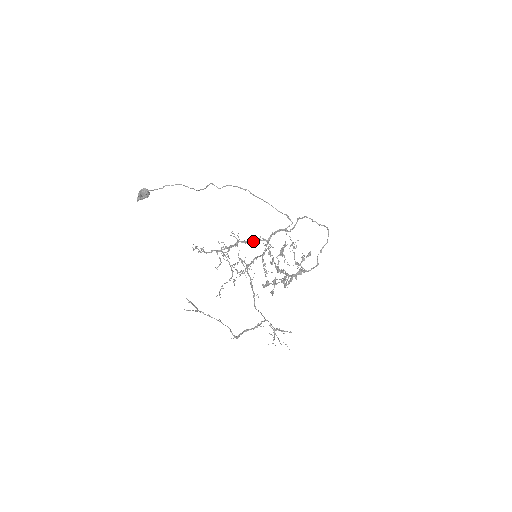
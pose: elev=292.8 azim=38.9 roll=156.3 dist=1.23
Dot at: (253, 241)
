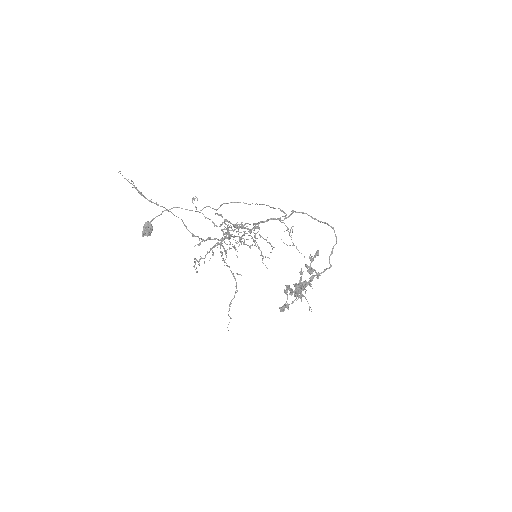
Dot at: (243, 226)
